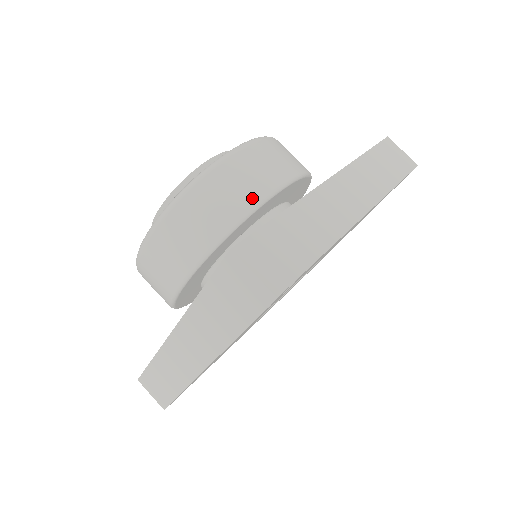
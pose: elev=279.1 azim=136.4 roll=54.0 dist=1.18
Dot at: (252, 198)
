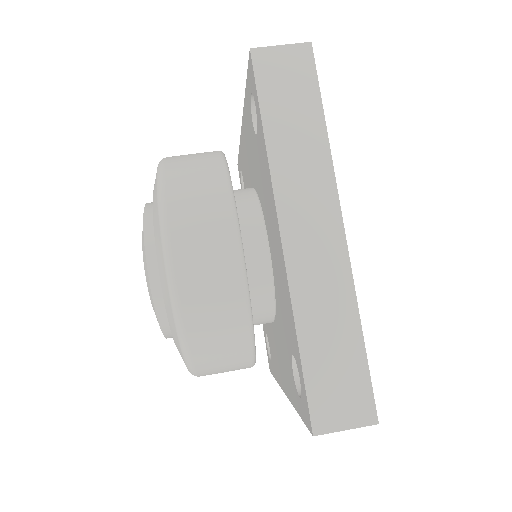
Dot at: (212, 152)
